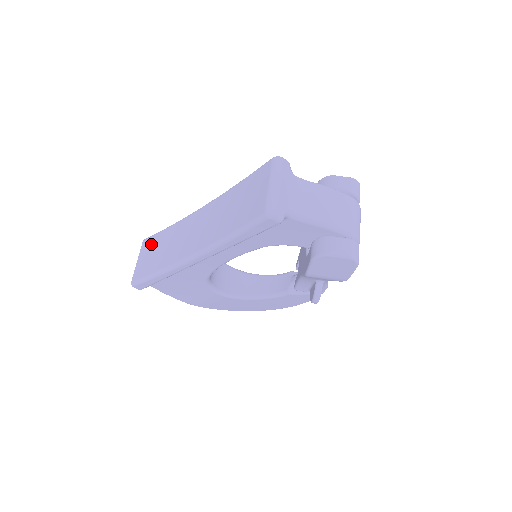
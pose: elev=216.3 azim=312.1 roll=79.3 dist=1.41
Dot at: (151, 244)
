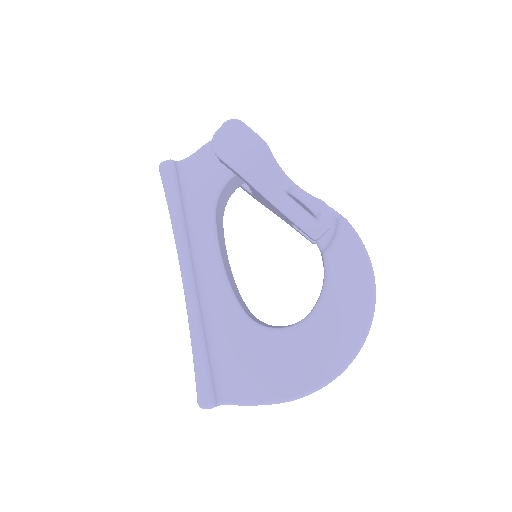
Dot at: occluded
